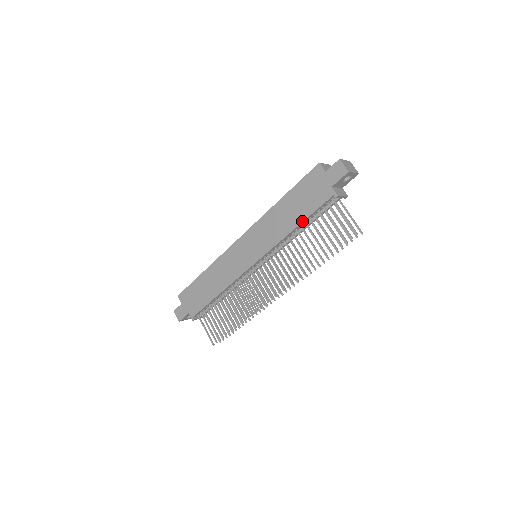
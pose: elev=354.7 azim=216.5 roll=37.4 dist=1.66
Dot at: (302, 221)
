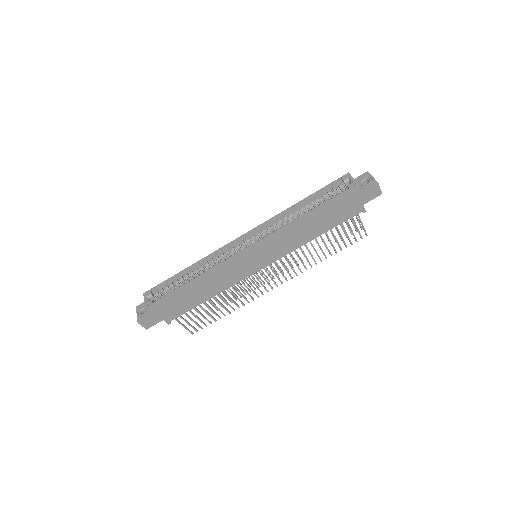
Dot at: occluded
